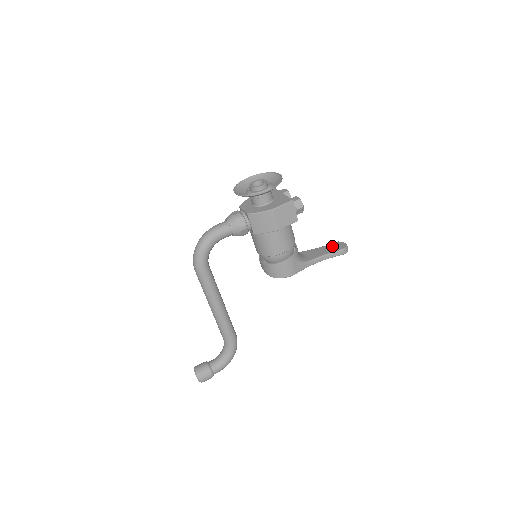
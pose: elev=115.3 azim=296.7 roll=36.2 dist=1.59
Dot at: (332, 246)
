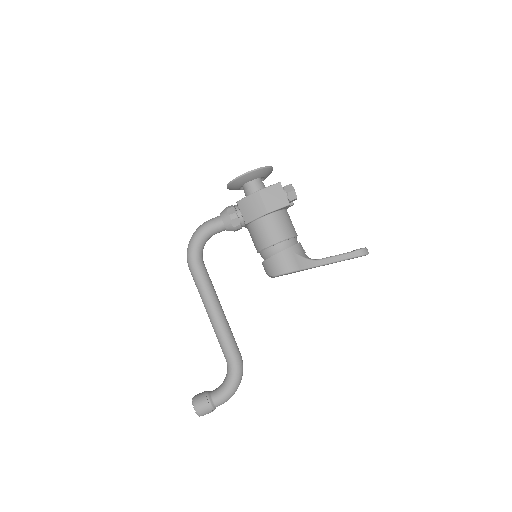
Dot at: occluded
